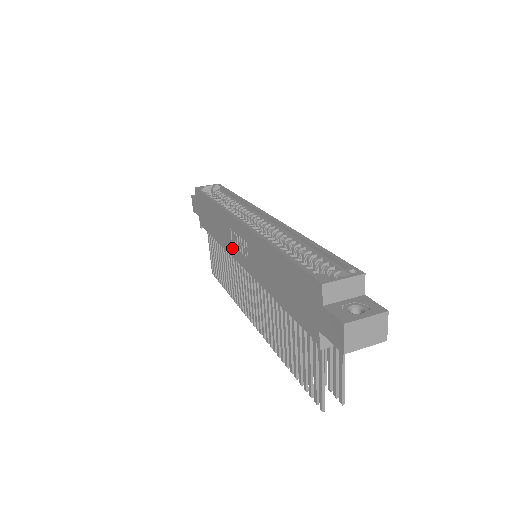
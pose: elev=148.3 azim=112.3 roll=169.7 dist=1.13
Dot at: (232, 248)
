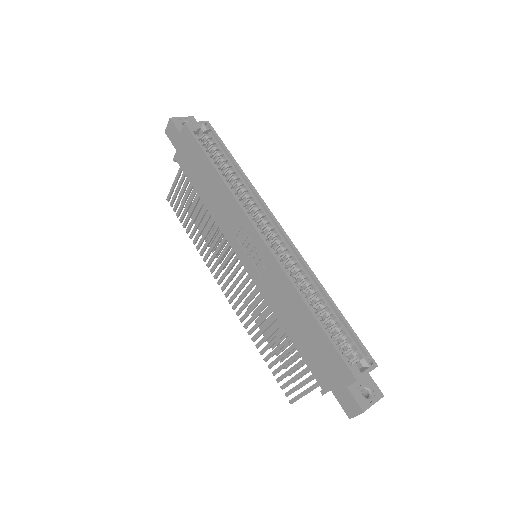
Dot at: (234, 240)
